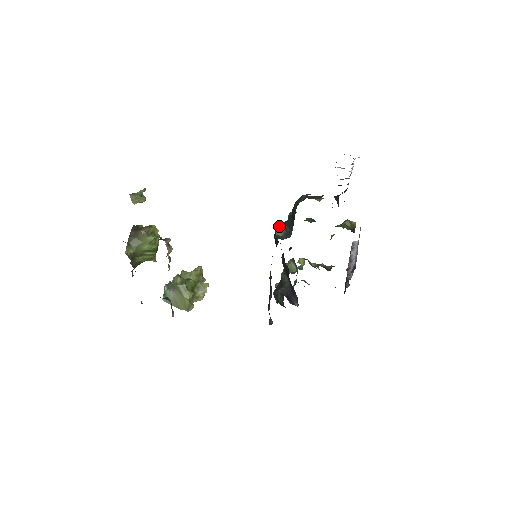
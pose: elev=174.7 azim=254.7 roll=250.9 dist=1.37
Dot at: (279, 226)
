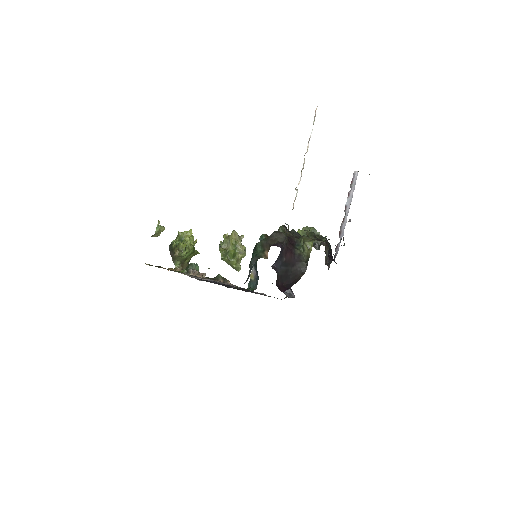
Dot at: occluded
